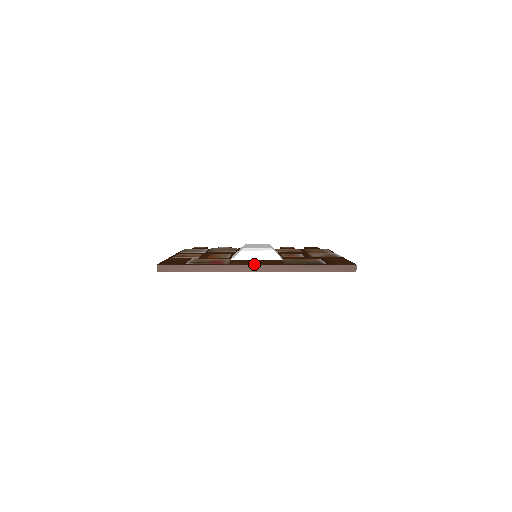
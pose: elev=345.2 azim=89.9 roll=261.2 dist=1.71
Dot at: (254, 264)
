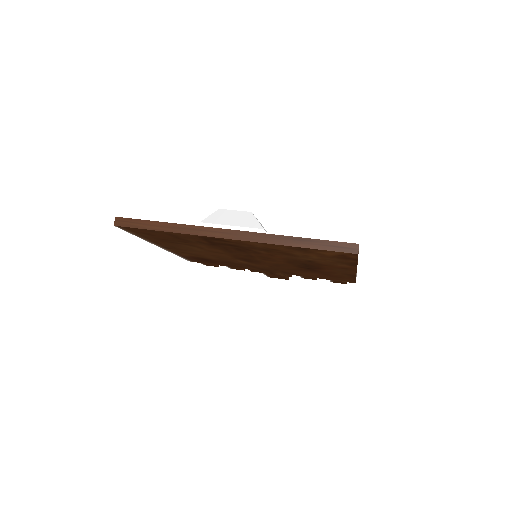
Dot at: (227, 229)
